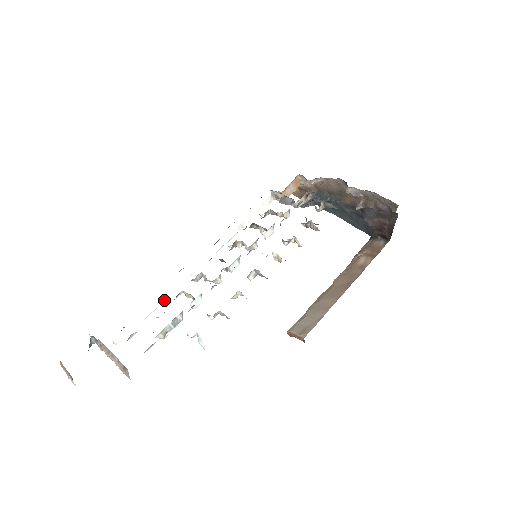
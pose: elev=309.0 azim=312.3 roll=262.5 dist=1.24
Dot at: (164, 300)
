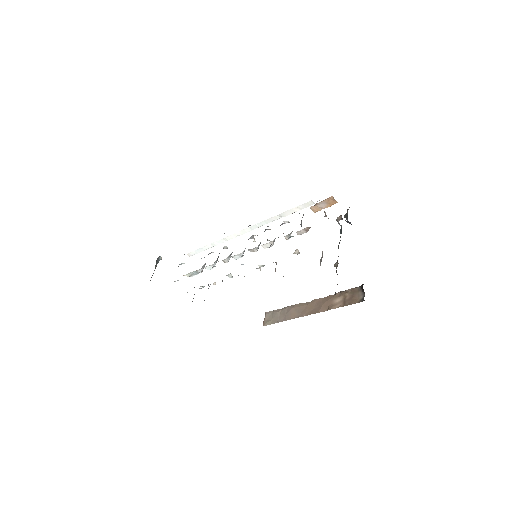
Dot at: occluded
